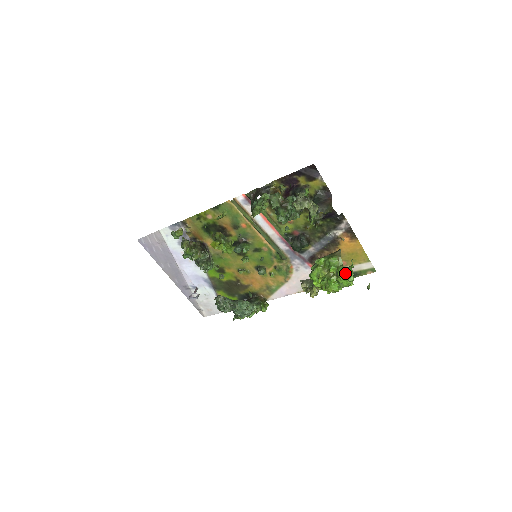
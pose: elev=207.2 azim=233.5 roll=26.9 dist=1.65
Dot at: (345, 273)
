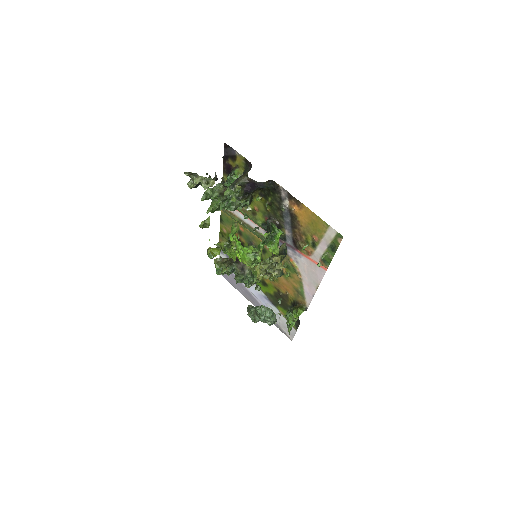
Dot at: (268, 242)
